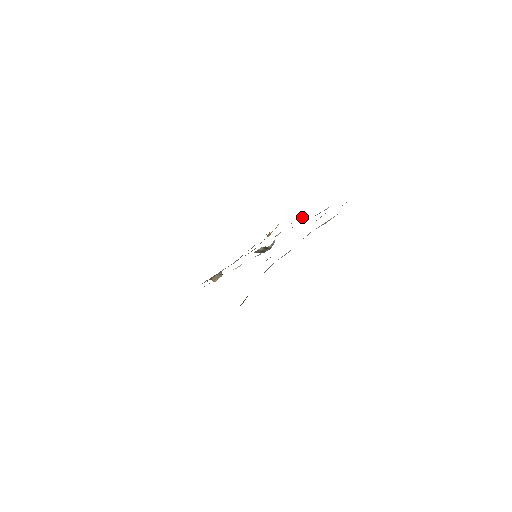
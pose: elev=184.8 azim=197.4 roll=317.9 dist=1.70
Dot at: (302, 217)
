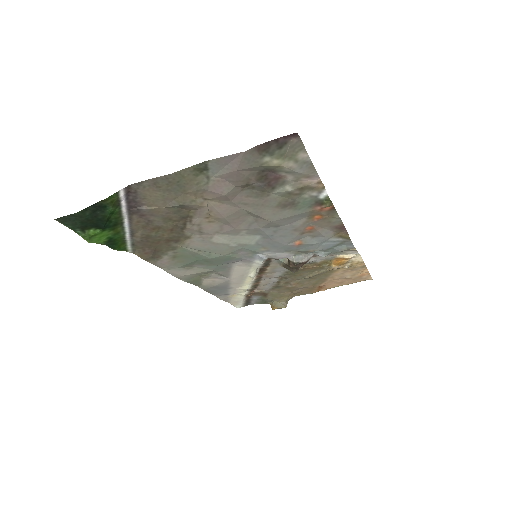
Dot at: occluded
